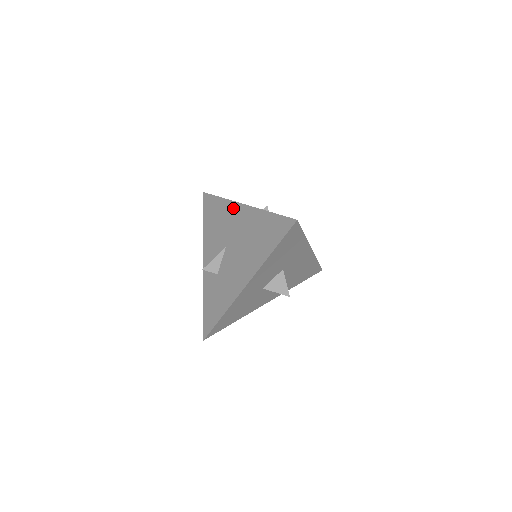
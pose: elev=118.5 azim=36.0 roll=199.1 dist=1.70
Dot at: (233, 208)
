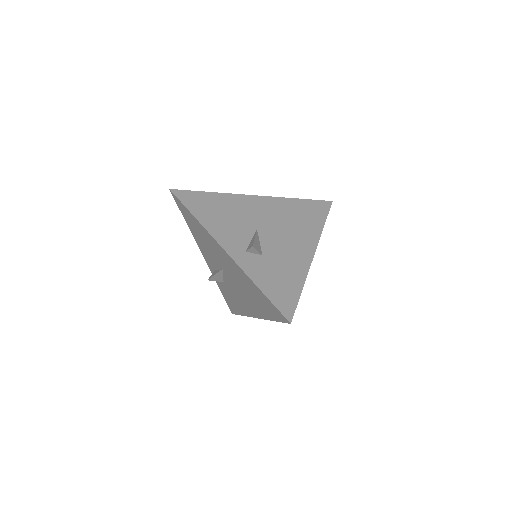
Dot at: (215, 244)
